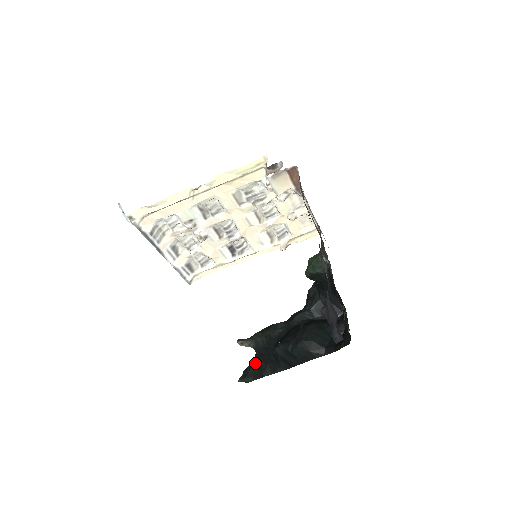
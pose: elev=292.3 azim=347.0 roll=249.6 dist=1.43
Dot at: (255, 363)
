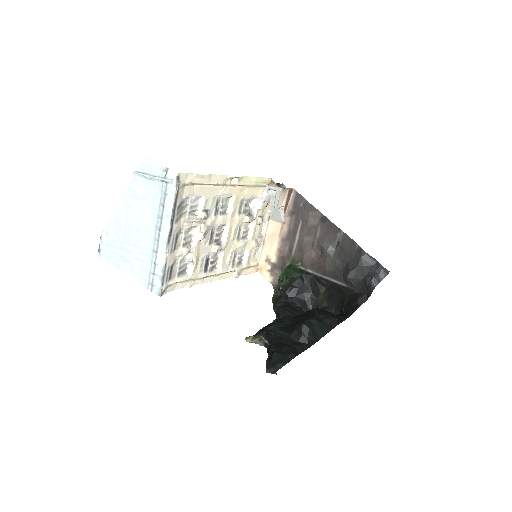
Dot at: (279, 349)
